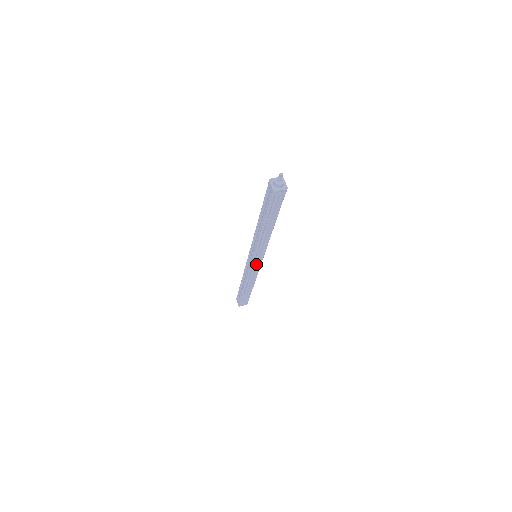
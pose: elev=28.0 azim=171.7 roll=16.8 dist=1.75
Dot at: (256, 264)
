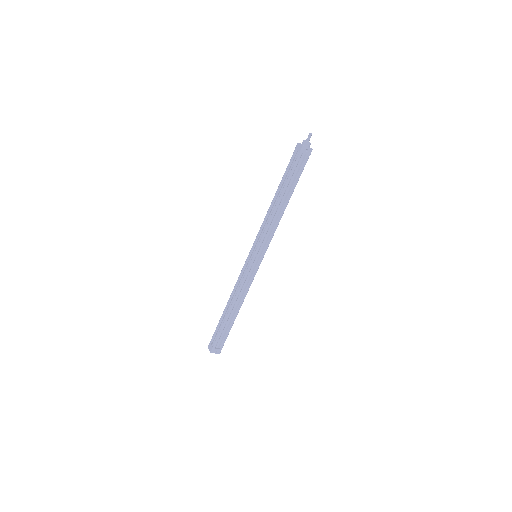
Dot at: (254, 266)
